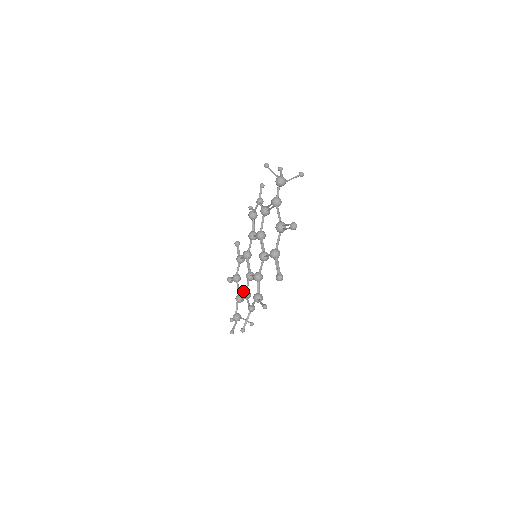
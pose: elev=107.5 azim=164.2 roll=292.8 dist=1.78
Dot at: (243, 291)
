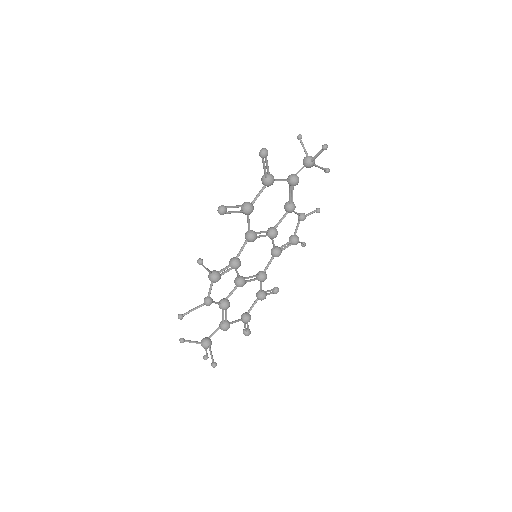
Dot at: occluded
